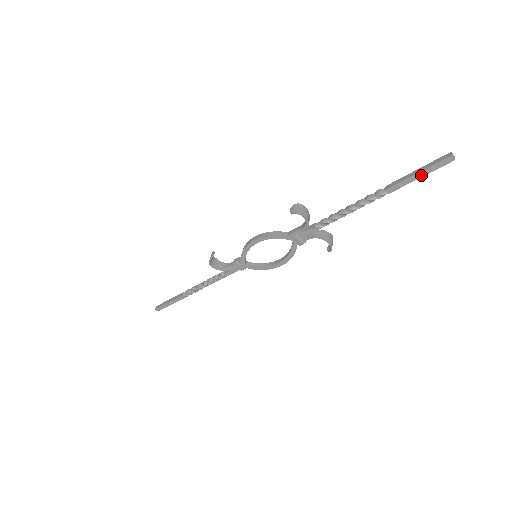
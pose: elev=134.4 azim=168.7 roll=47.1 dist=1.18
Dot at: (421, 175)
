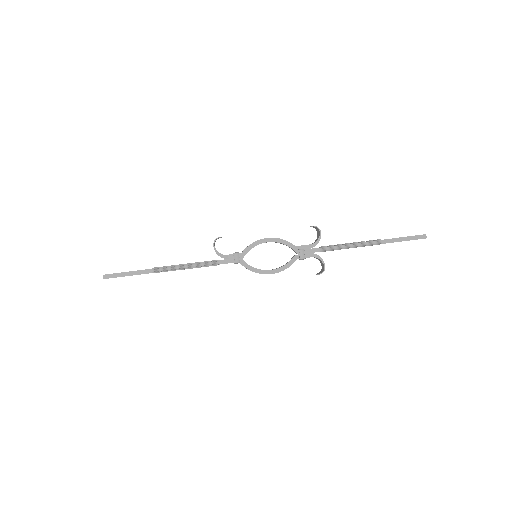
Dot at: (405, 239)
